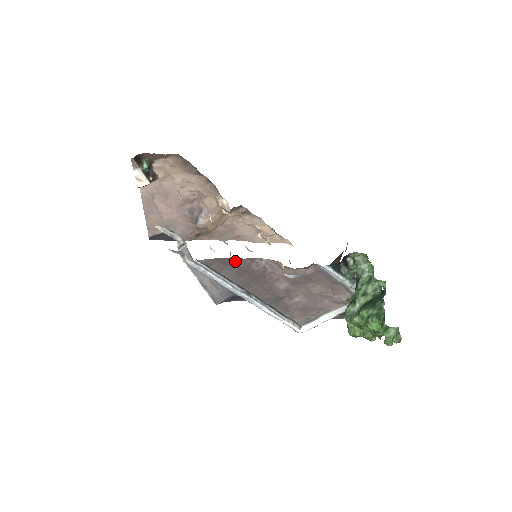
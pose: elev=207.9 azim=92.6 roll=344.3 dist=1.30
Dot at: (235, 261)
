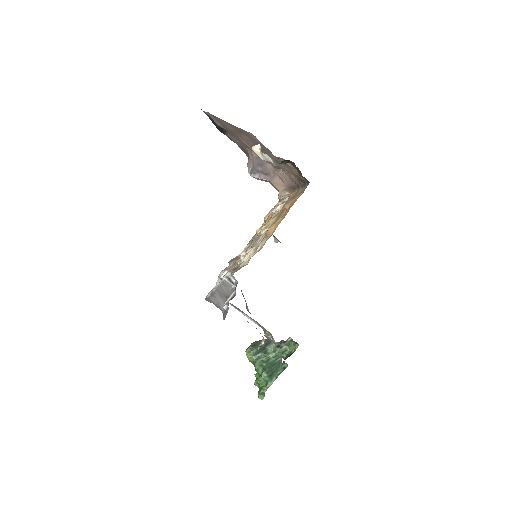
Dot at: occluded
